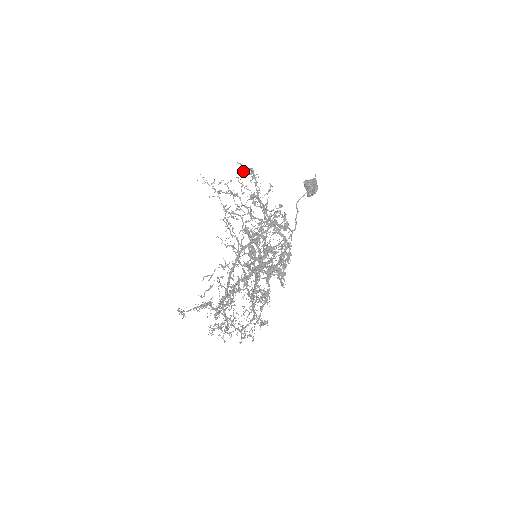
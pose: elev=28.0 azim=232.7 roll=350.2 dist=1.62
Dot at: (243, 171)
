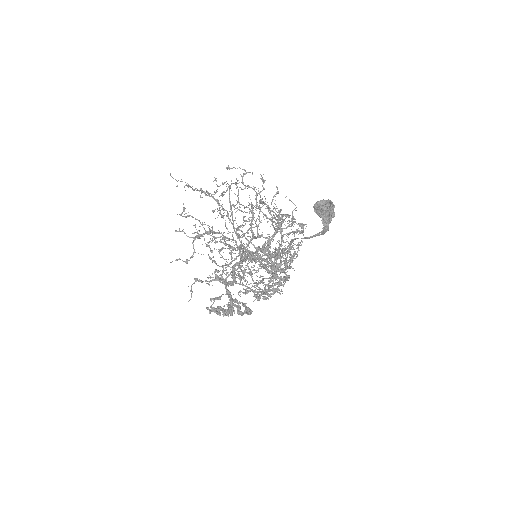
Dot at: occluded
